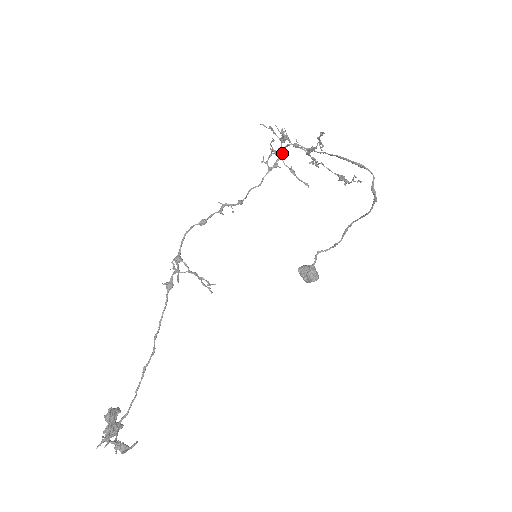
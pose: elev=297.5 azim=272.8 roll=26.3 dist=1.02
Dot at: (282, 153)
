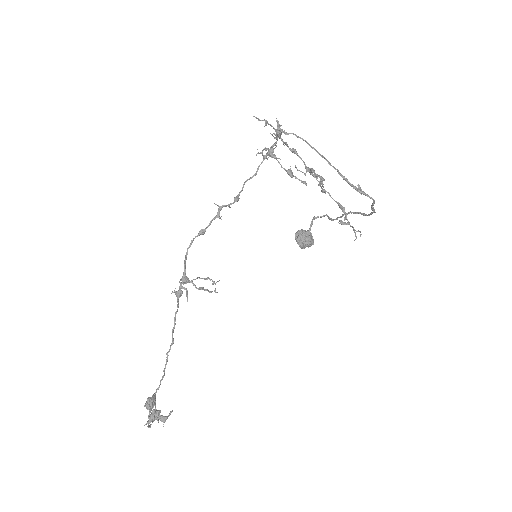
Dot at: occluded
